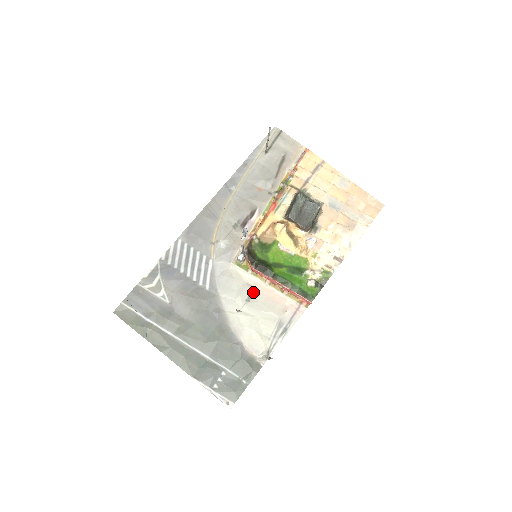
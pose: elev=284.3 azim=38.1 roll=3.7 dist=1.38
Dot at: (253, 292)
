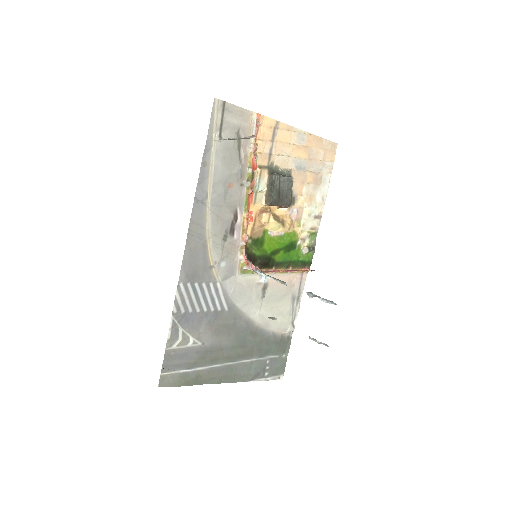
Dot at: (265, 287)
